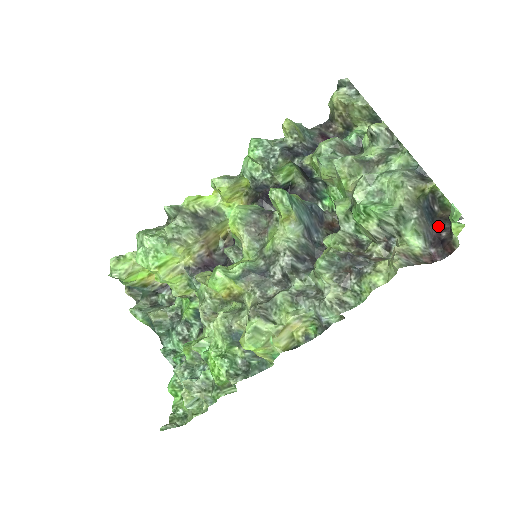
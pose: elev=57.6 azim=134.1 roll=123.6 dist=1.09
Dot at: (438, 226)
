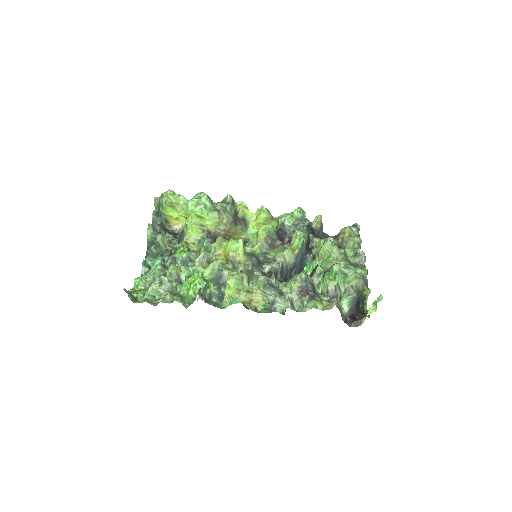
Dot at: (357, 312)
